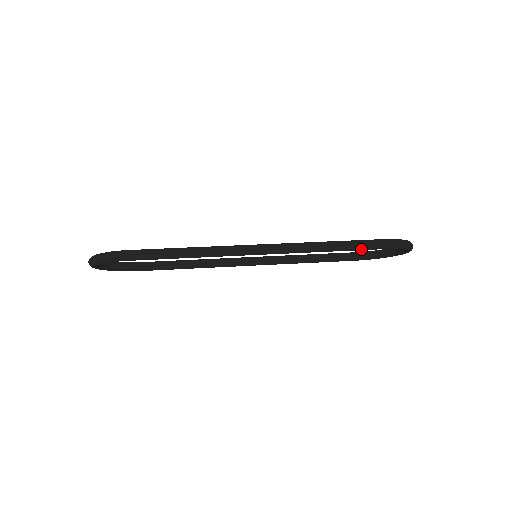
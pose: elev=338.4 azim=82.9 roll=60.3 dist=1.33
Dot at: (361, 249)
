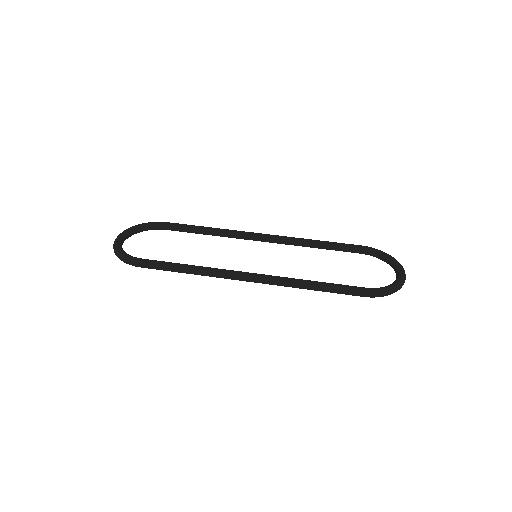
Dot at: occluded
